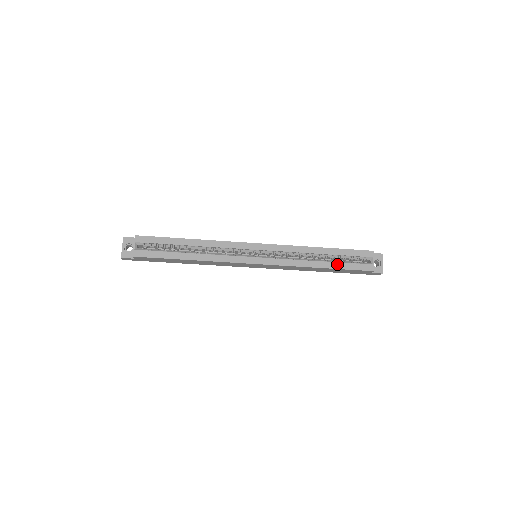
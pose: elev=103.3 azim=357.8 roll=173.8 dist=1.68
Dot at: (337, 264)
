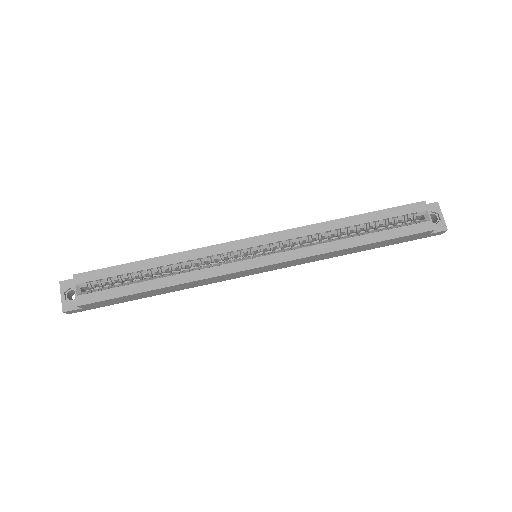
Dot at: (377, 235)
